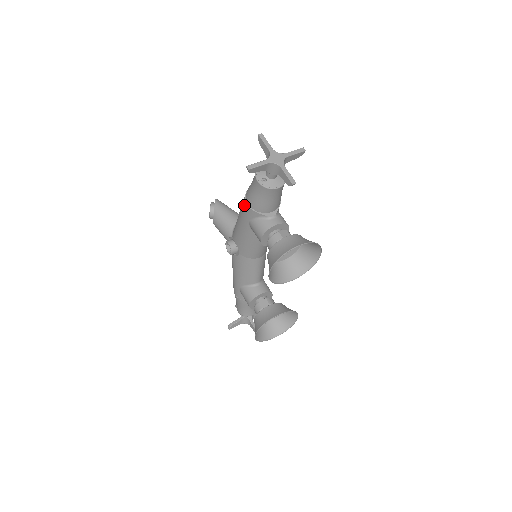
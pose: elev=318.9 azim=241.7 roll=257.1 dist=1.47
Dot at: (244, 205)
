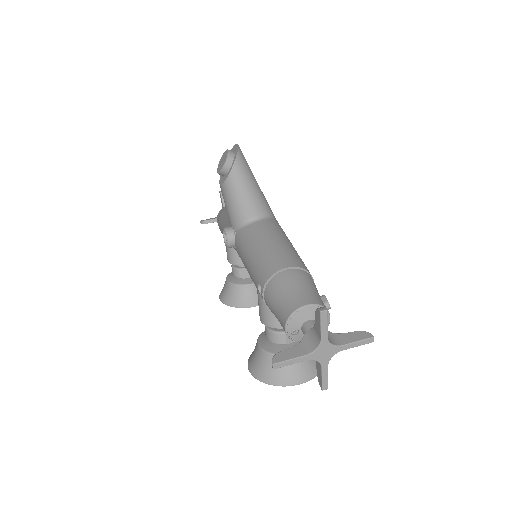
Dot at: (260, 283)
